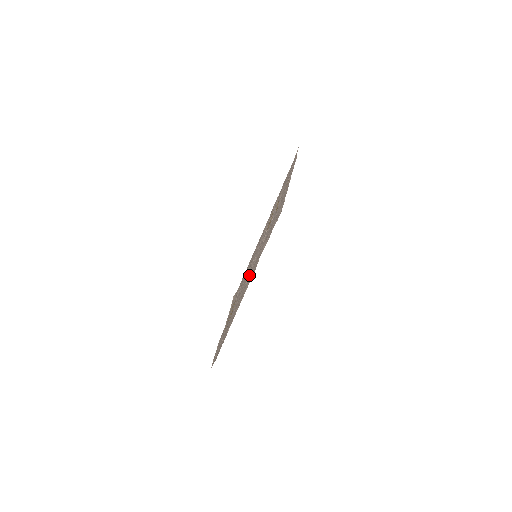
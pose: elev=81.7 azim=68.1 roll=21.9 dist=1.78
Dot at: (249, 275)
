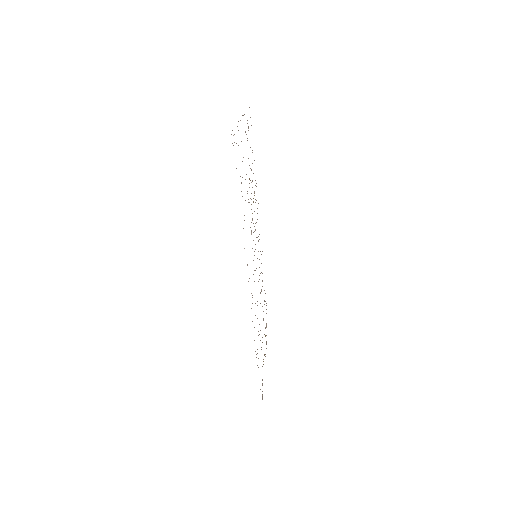
Dot at: (254, 281)
